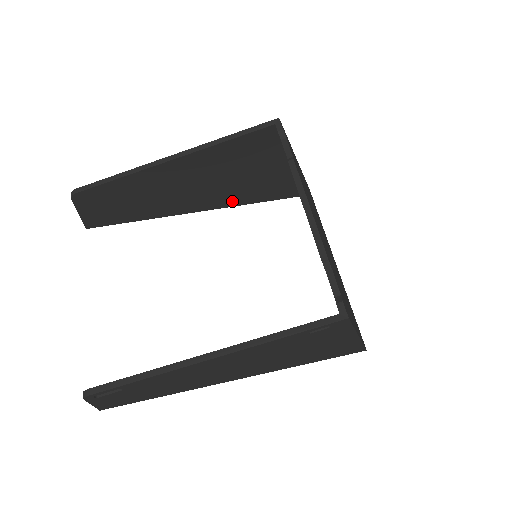
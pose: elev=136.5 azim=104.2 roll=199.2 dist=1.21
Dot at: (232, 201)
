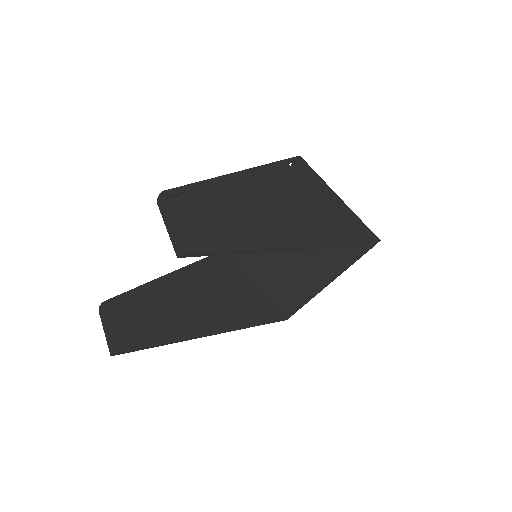
Dot at: (232, 323)
